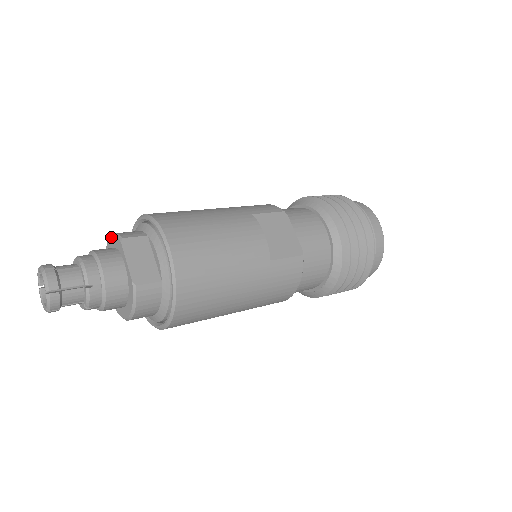
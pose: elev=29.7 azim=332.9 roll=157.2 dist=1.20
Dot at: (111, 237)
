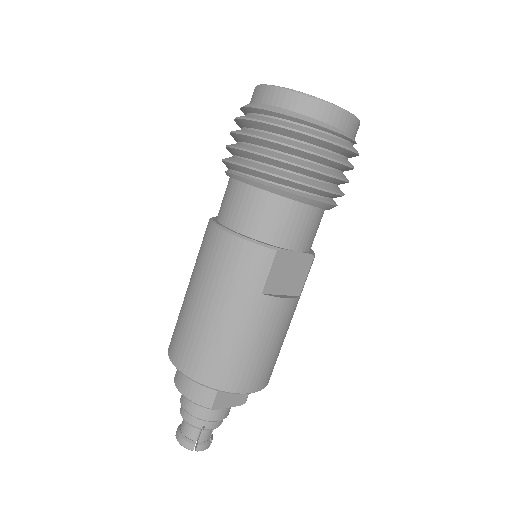
Dot at: (189, 400)
